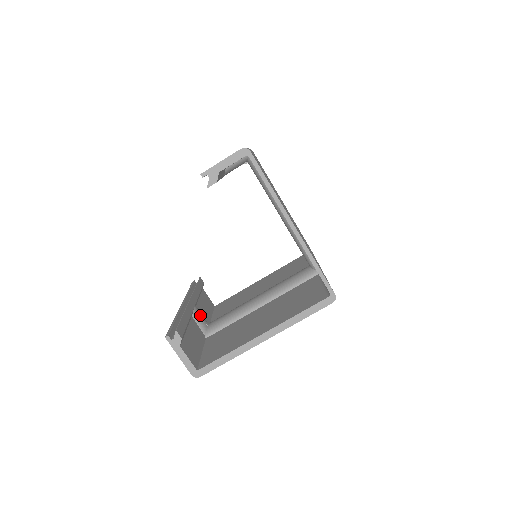
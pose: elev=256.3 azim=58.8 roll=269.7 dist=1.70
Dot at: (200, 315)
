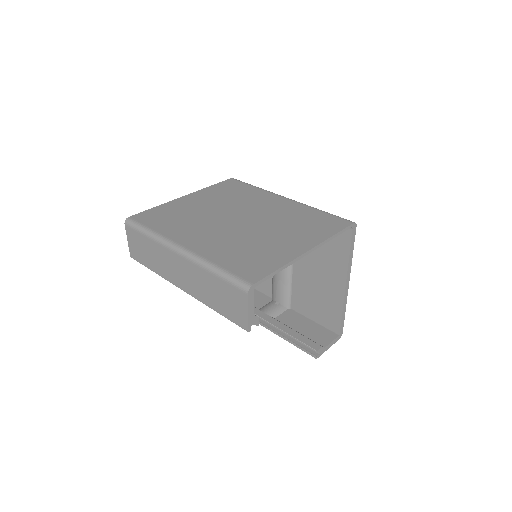
Dot at: (271, 309)
